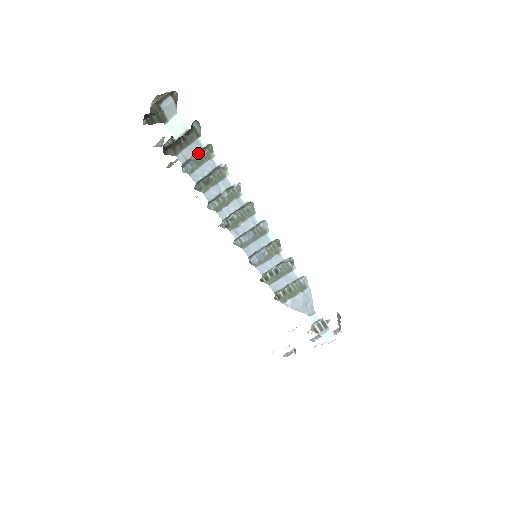
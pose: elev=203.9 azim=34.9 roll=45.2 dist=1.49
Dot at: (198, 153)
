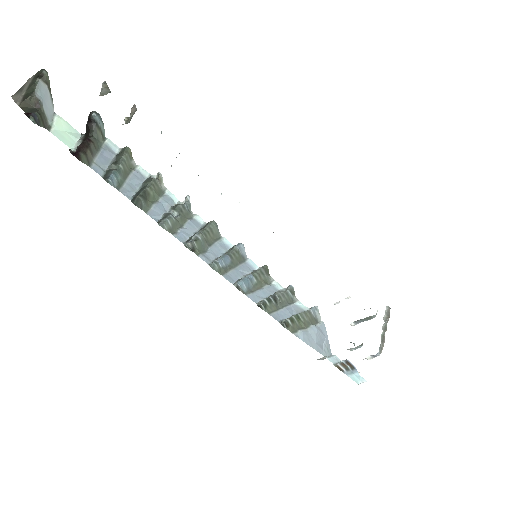
Dot at: (115, 161)
